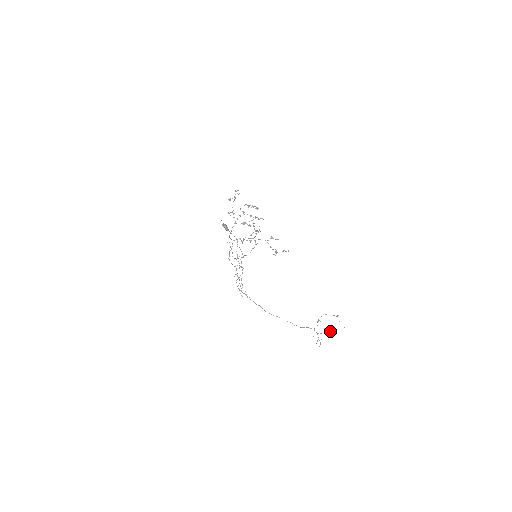
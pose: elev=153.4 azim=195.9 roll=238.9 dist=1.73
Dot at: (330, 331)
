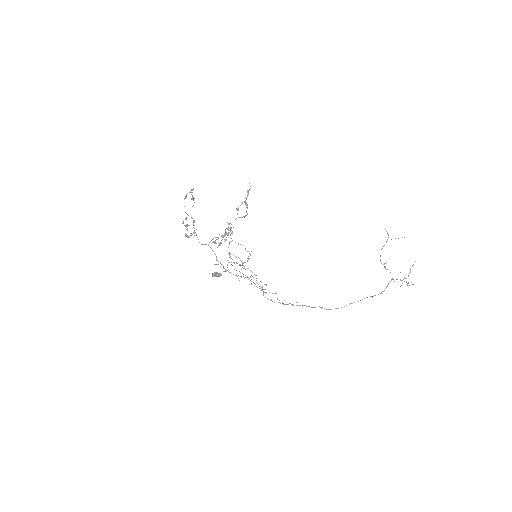
Dot at: occluded
